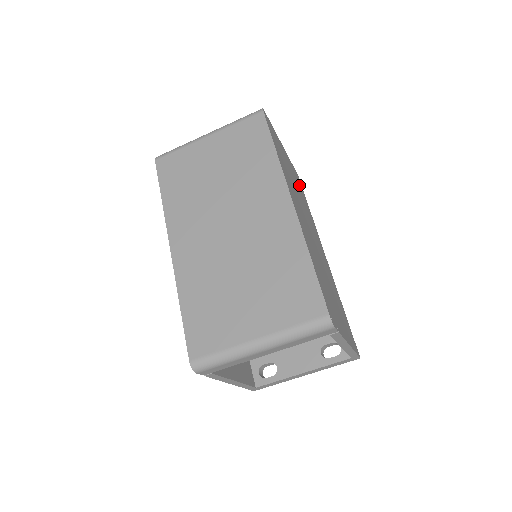
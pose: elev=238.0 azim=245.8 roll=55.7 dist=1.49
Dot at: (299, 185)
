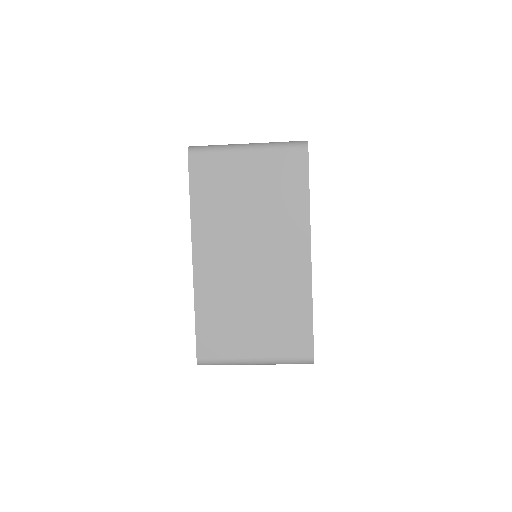
Dot at: occluded
